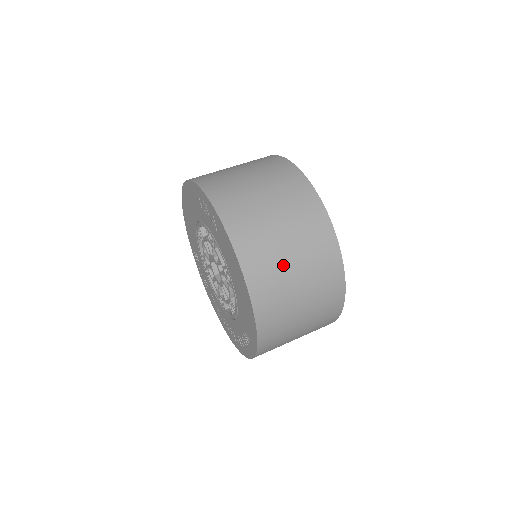
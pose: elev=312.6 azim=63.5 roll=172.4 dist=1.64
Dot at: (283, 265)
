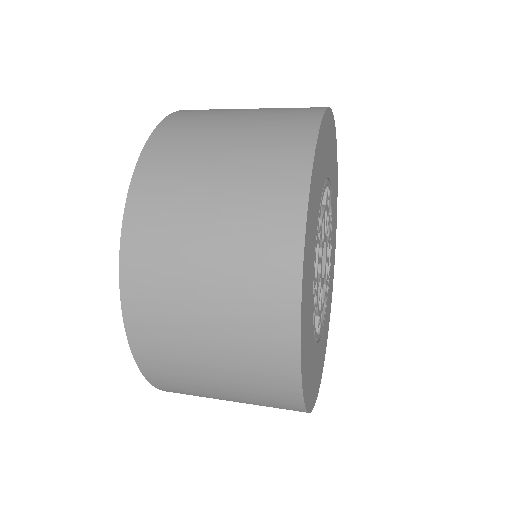
Dot at: (190, 338)
